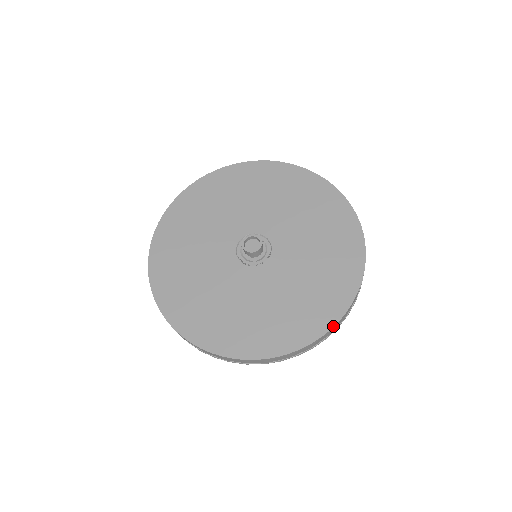
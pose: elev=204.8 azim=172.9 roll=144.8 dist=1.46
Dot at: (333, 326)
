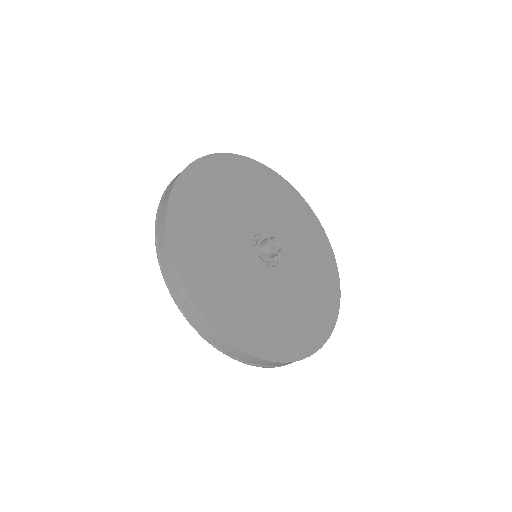
Dot at: occluded
